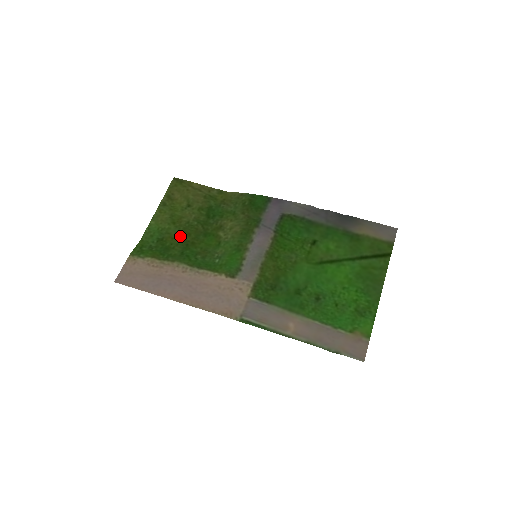
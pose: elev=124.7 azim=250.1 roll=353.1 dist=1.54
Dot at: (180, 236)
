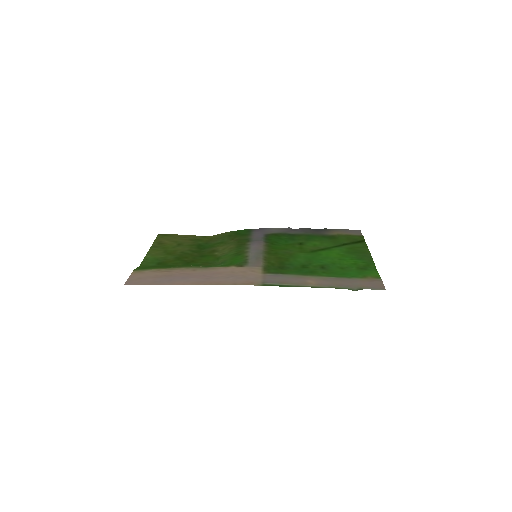
Dot at: (178, 259)
